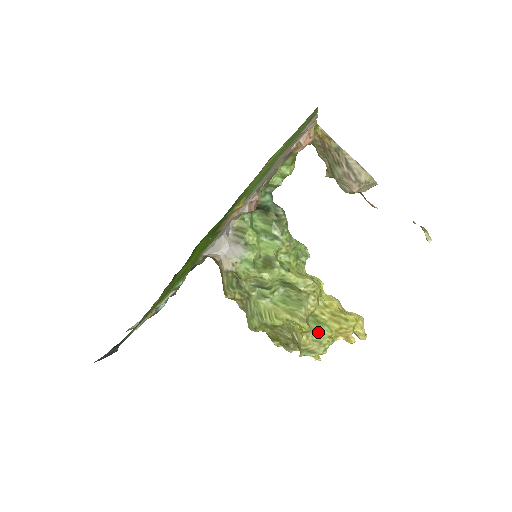
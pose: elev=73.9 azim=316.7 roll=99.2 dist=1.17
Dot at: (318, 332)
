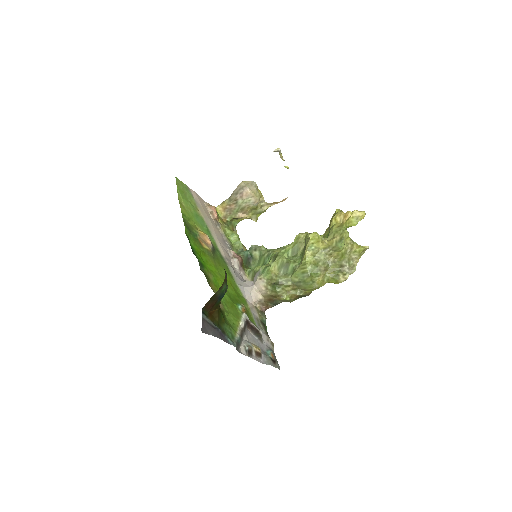
Dot at: (330, 233)
